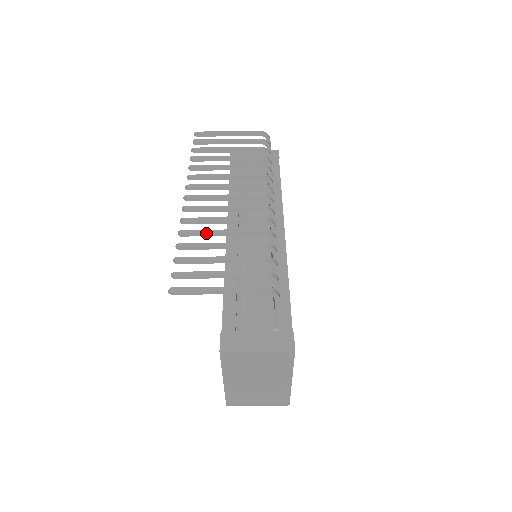
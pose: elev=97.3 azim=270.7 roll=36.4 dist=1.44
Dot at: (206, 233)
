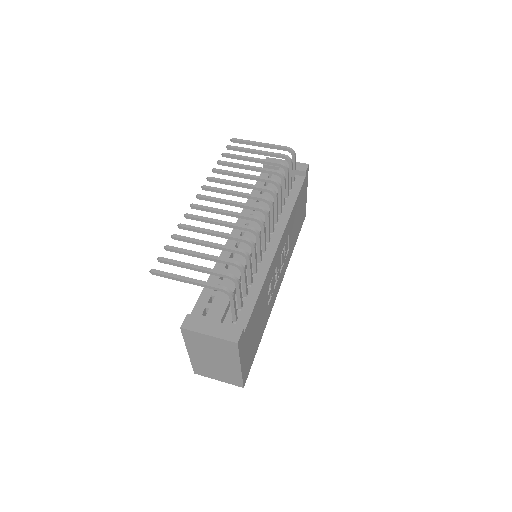
Dot at: (199, 230)
